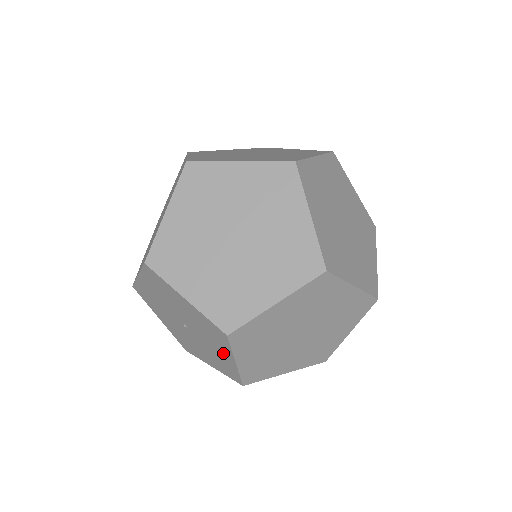
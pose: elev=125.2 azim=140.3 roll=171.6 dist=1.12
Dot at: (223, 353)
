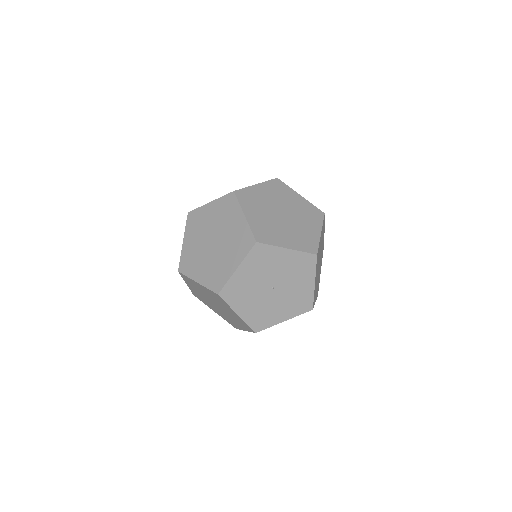
Dot at: (305, 283)
